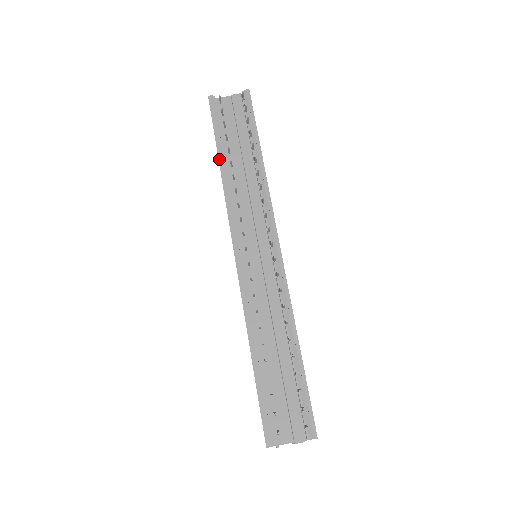
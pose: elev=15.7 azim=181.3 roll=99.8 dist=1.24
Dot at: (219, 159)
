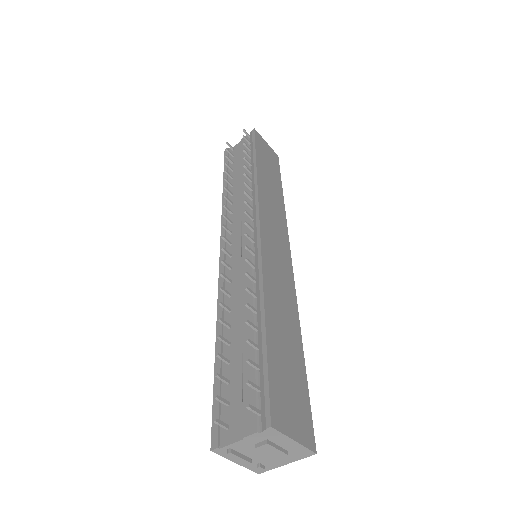
Dot at: (223, 186)
